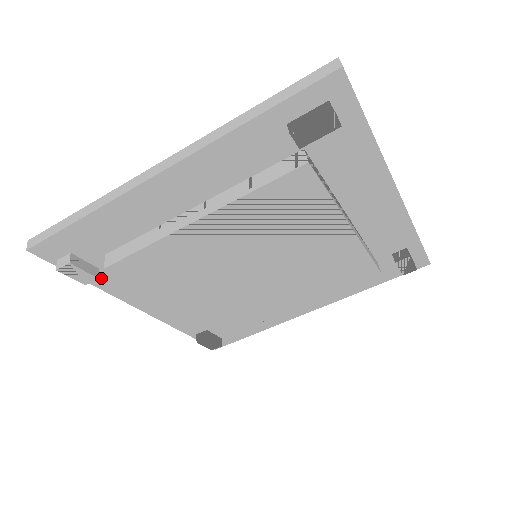
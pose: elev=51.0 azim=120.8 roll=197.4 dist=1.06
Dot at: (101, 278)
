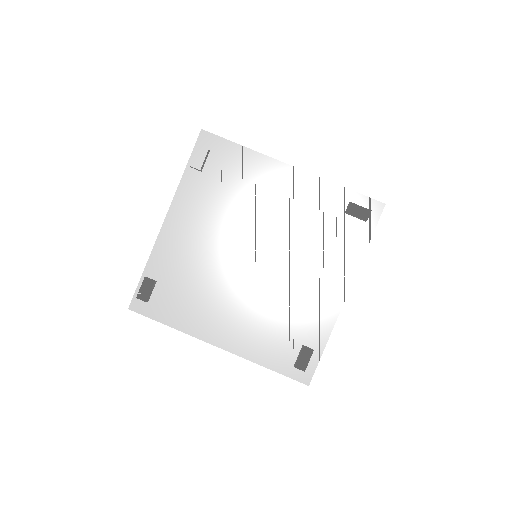
Dot at: (192, 177)
